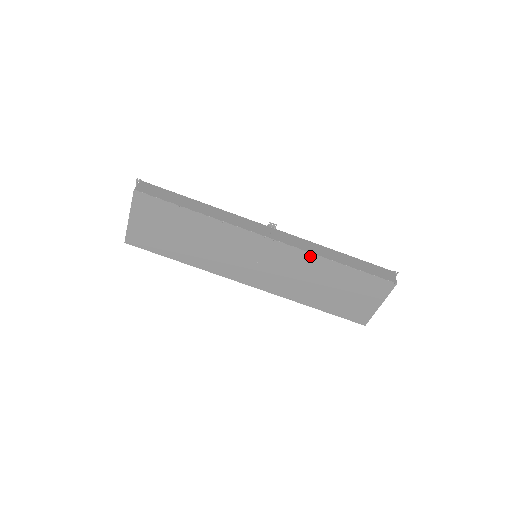
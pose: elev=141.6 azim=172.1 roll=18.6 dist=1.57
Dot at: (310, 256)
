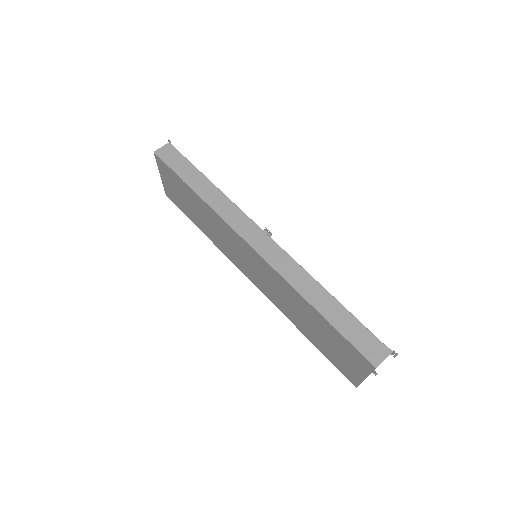
Dot at: (287, 284)
